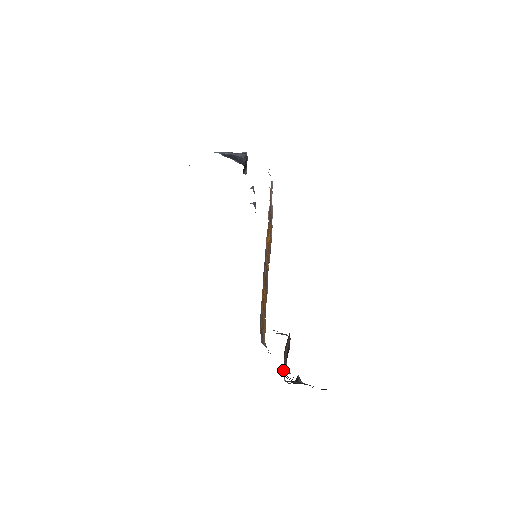
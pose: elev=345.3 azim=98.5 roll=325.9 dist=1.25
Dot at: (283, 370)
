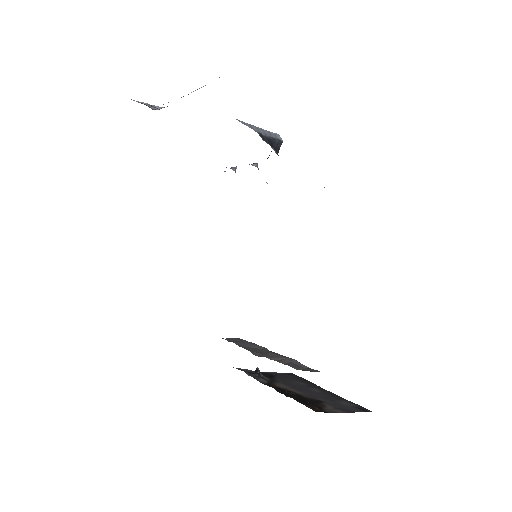
Dot at: occluded
